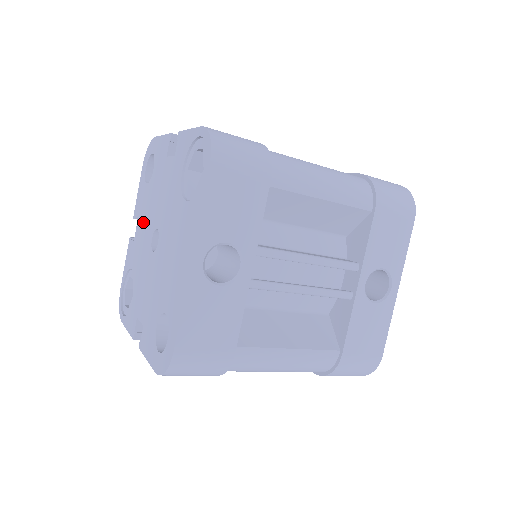
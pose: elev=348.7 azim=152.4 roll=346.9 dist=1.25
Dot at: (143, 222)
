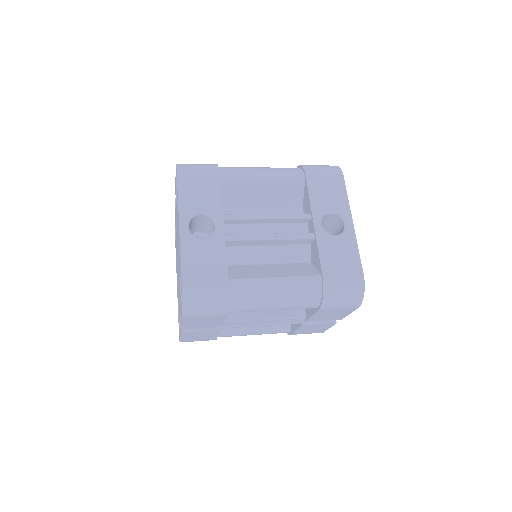
Dot at: occluded
